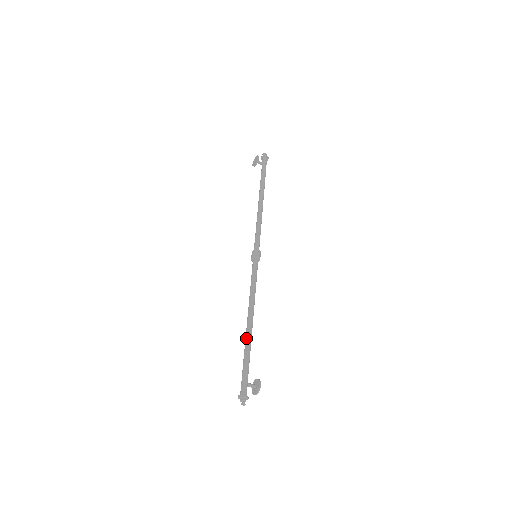
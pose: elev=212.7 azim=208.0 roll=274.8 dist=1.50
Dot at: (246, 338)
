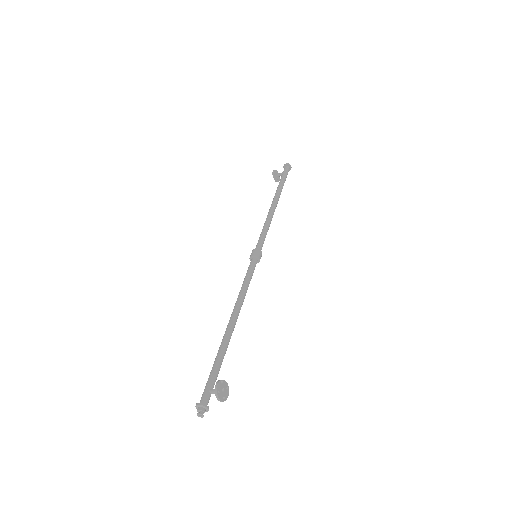
Dot at: (222, 341)
